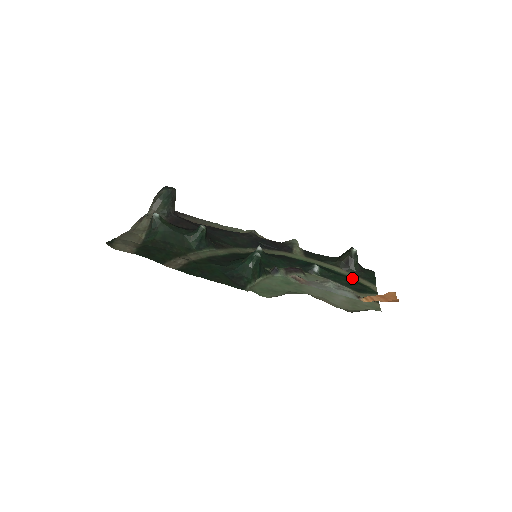
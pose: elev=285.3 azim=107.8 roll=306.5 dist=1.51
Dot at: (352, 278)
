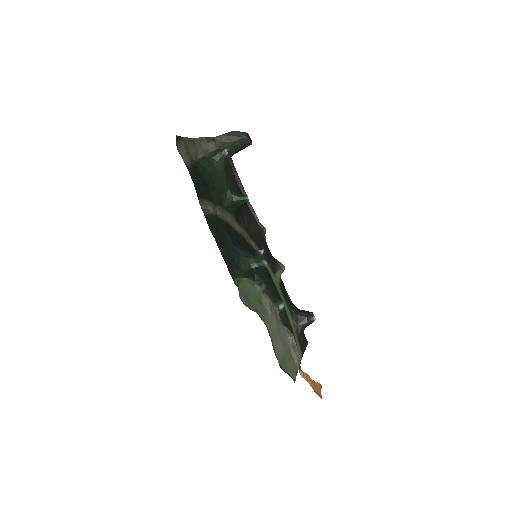
Dot at: (294, 335)
